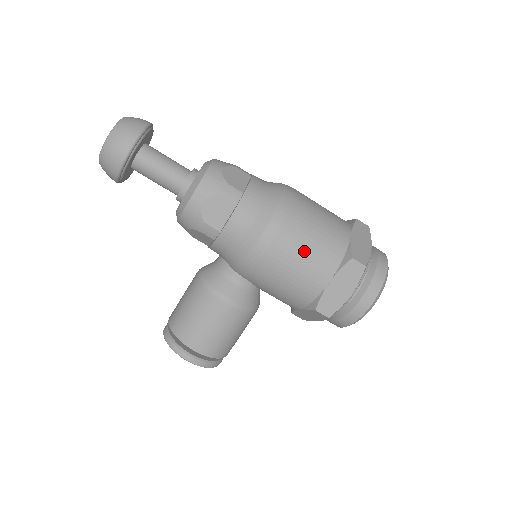
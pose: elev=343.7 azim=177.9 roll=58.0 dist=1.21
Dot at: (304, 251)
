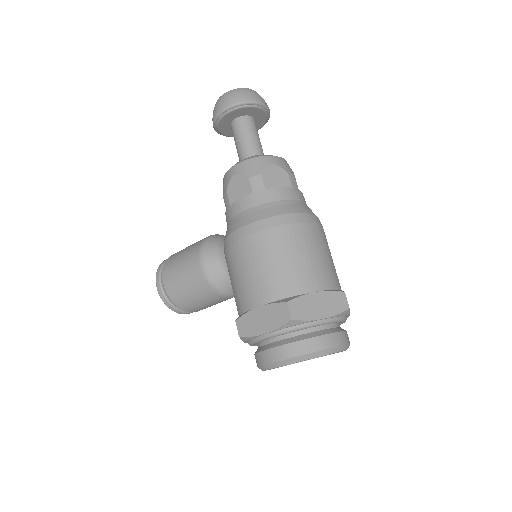
Dot at: (261, 264)
